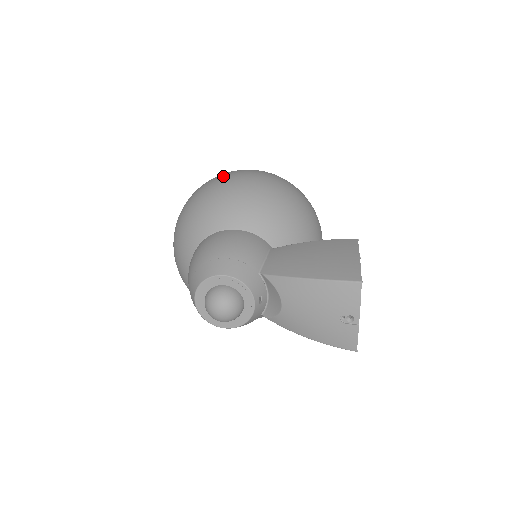
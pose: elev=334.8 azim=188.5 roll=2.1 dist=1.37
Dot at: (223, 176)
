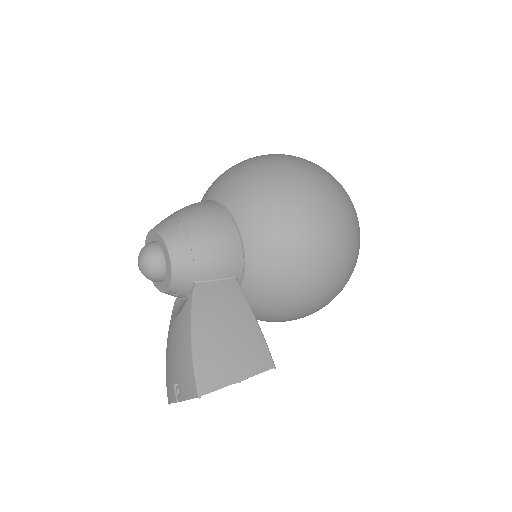
Dot at: (310, 182)
